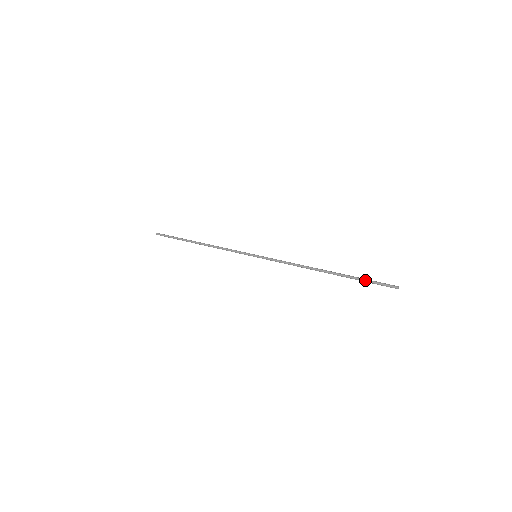
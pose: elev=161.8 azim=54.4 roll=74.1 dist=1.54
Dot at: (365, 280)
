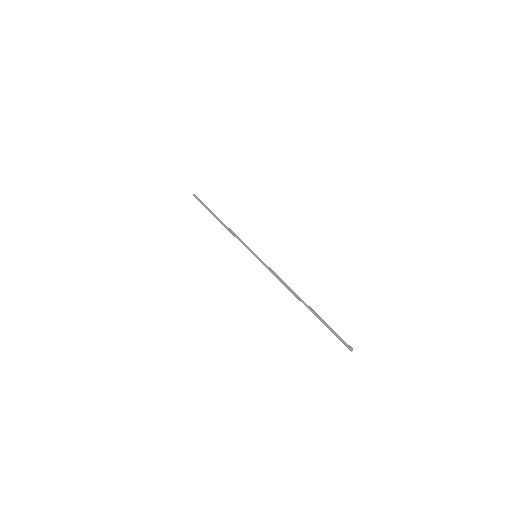
Dot at: occluded
